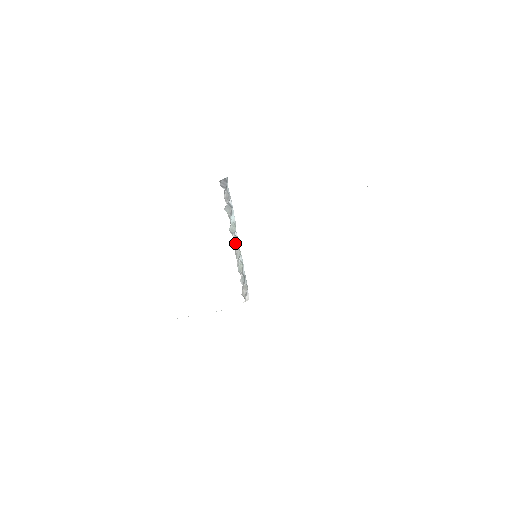
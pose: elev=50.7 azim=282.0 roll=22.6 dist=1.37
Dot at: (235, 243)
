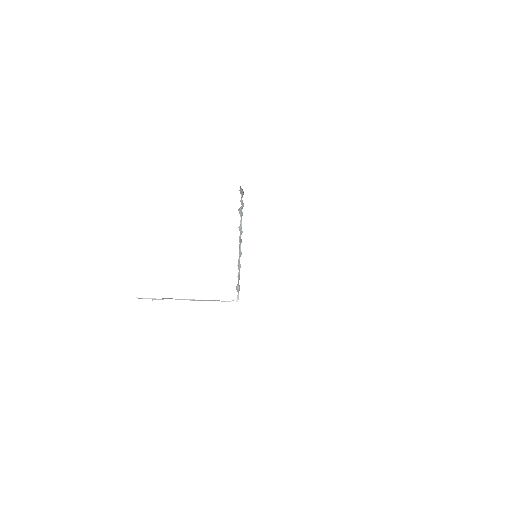
Dot at: (240, 242)
